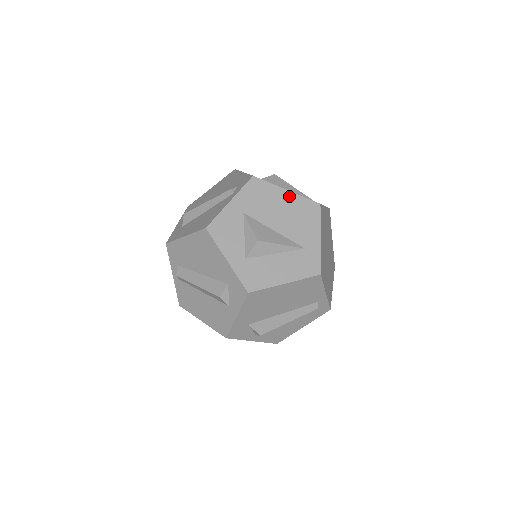
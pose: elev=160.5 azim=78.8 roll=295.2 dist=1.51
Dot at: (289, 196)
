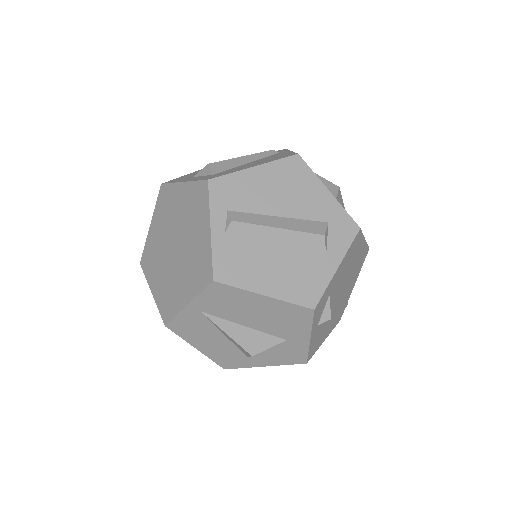
Dot at: occluded
